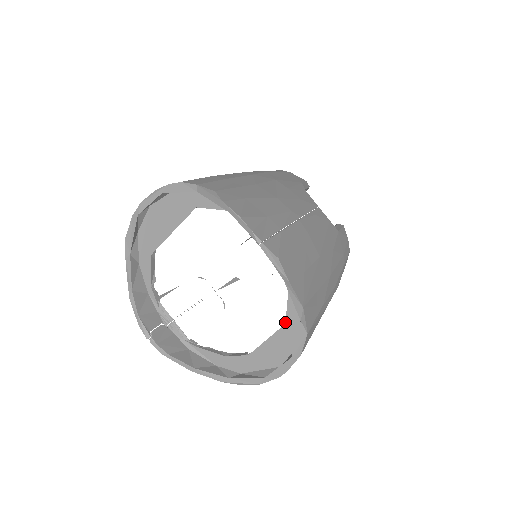
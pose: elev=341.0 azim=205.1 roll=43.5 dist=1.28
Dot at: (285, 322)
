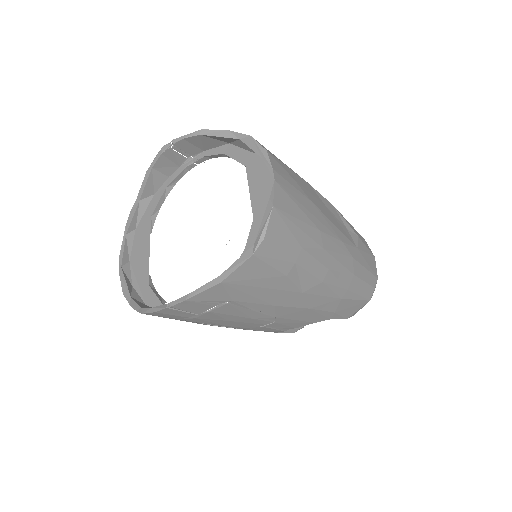
Dot at: occluded
